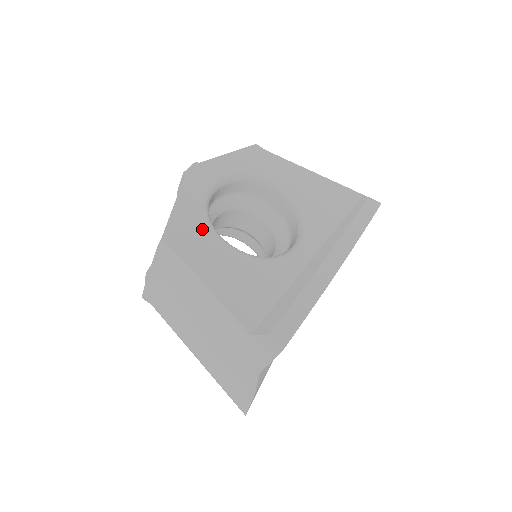
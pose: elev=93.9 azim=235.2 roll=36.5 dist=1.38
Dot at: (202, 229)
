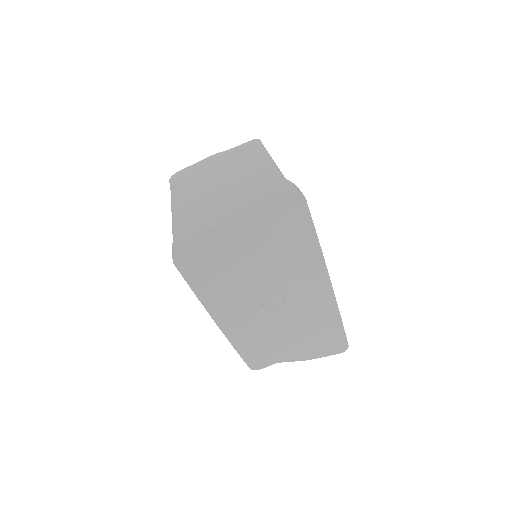
Dot at: occluded
